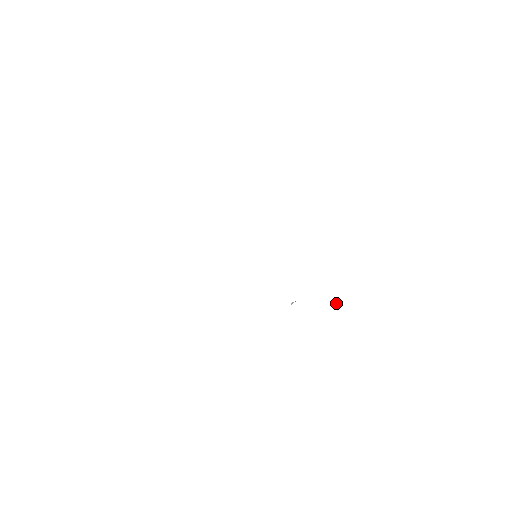
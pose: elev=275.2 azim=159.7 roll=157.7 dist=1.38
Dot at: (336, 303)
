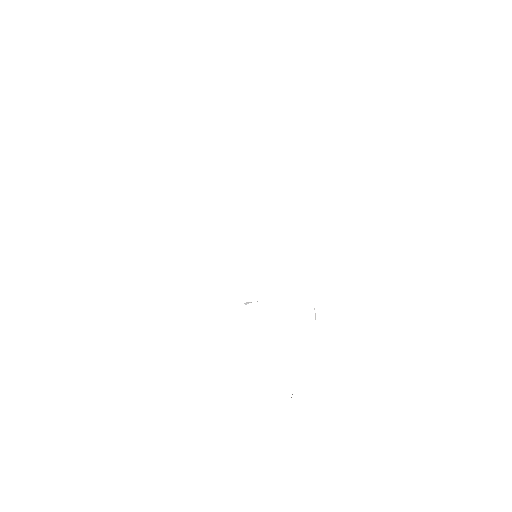
Dot at: occluded
